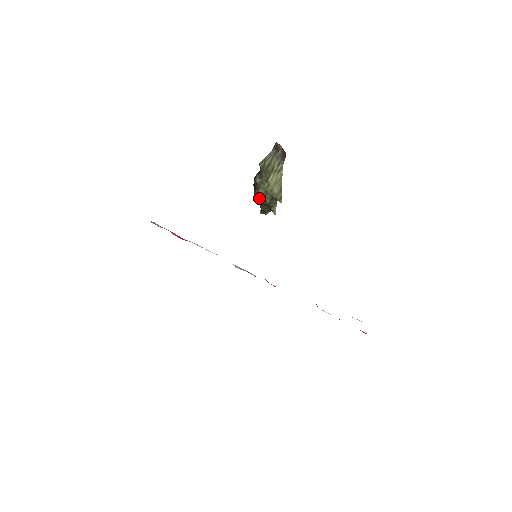
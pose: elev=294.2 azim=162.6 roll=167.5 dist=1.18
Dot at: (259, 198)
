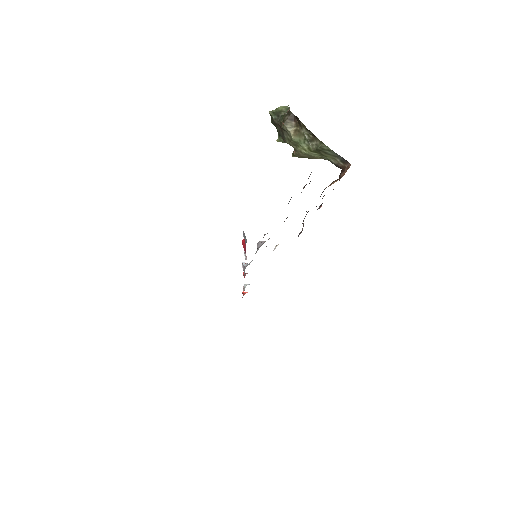
Dot at: (288, 131)
